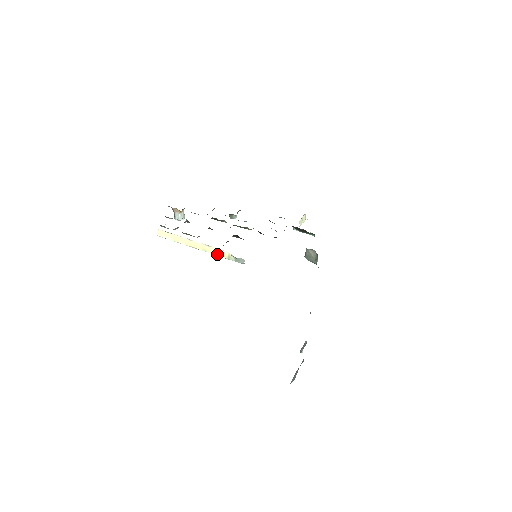
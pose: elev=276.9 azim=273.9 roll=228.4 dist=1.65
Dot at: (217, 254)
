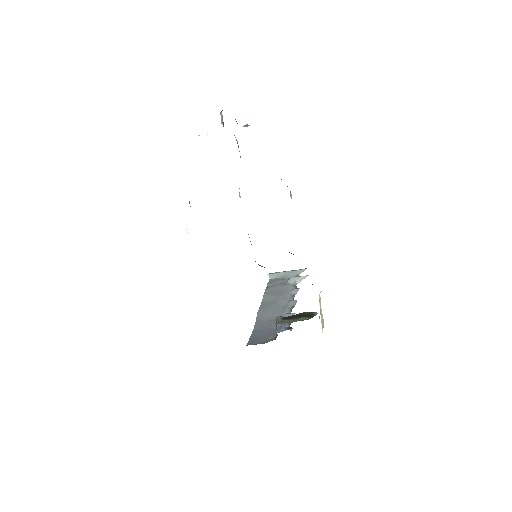
Dot at: occluded
